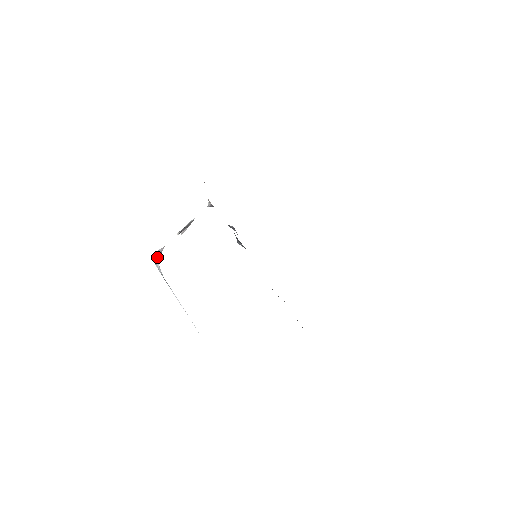
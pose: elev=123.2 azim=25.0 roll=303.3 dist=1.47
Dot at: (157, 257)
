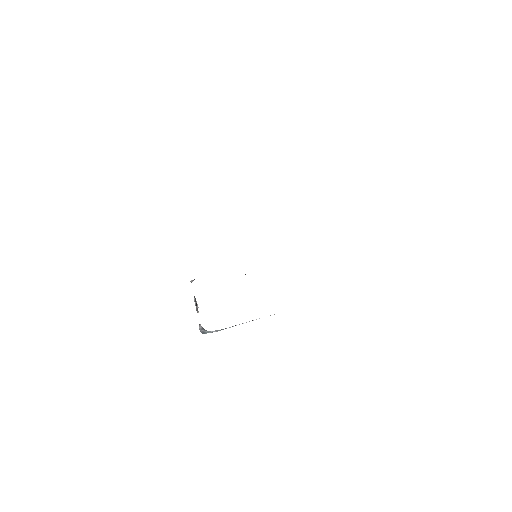
Dot at: (203, 331)
